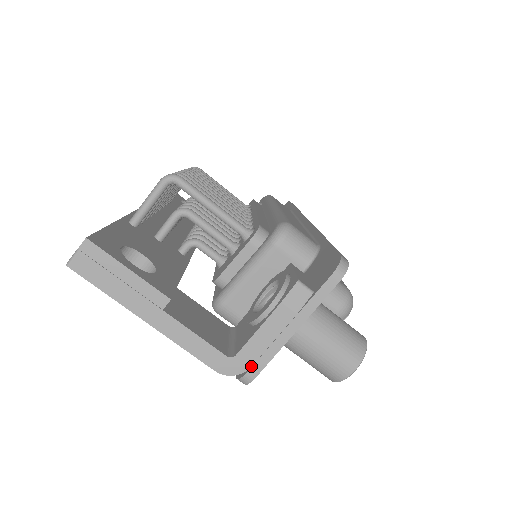
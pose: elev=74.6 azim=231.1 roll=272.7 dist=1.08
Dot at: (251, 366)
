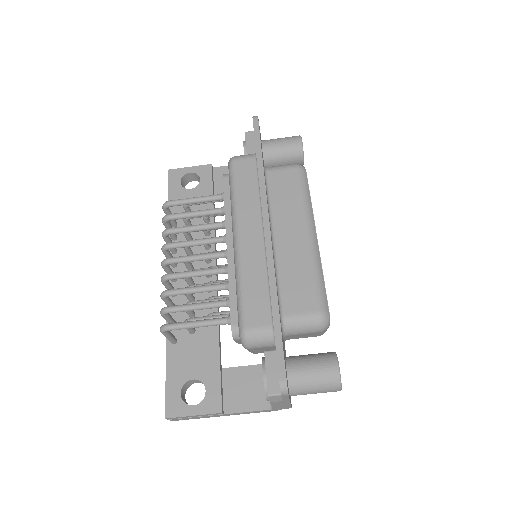
Dot at: (285, 408)
